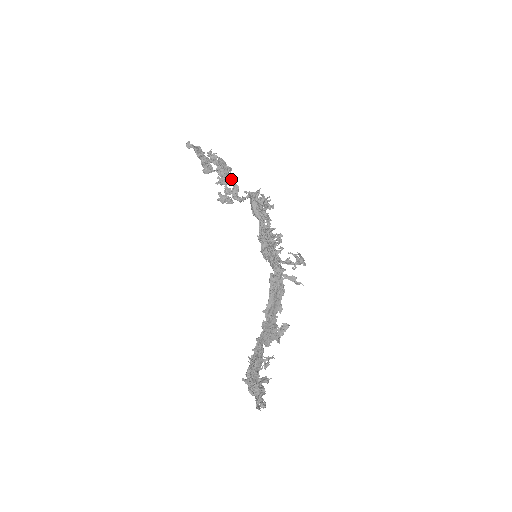
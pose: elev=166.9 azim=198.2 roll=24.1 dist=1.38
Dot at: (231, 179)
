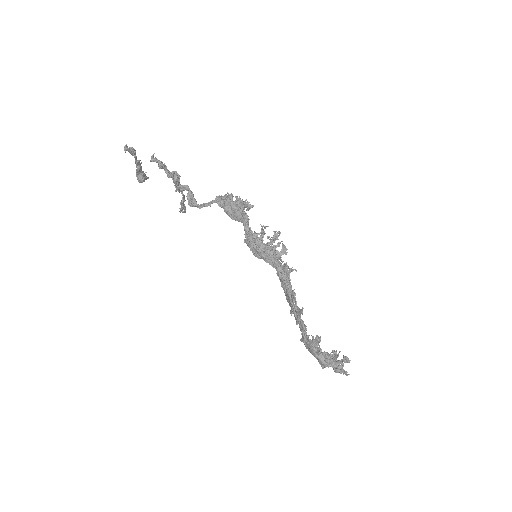
Dot at: (183, 185)
